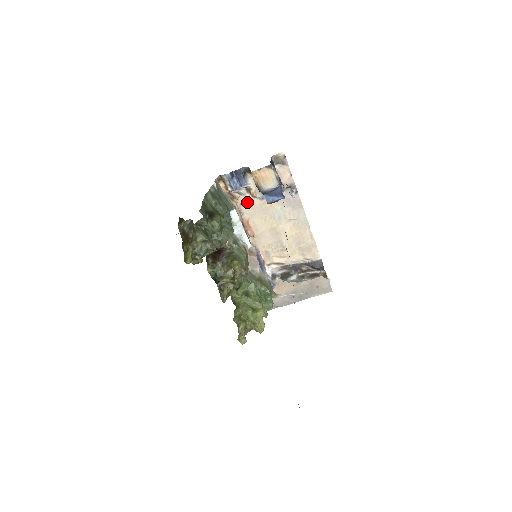
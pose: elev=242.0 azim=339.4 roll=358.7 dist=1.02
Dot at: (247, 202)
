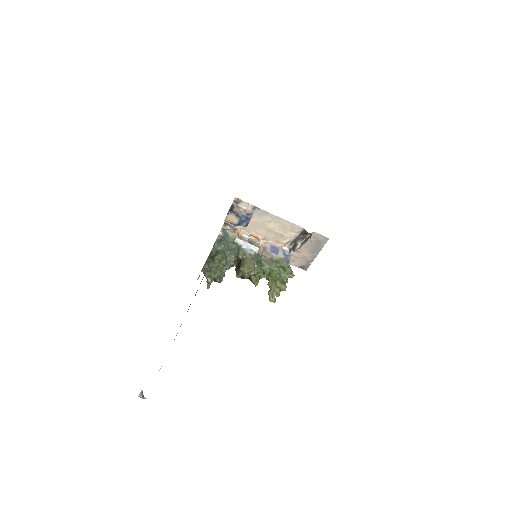
Dot at: occluded
